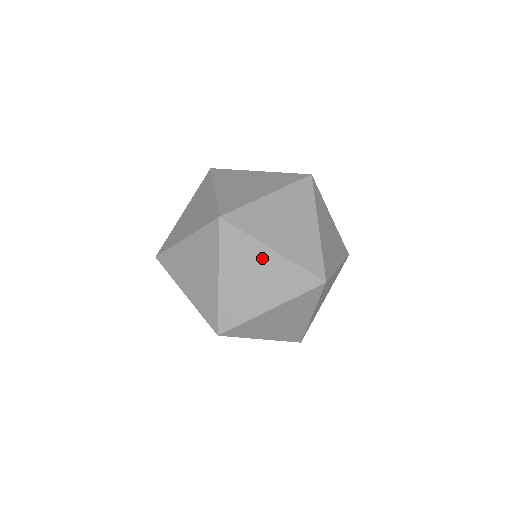
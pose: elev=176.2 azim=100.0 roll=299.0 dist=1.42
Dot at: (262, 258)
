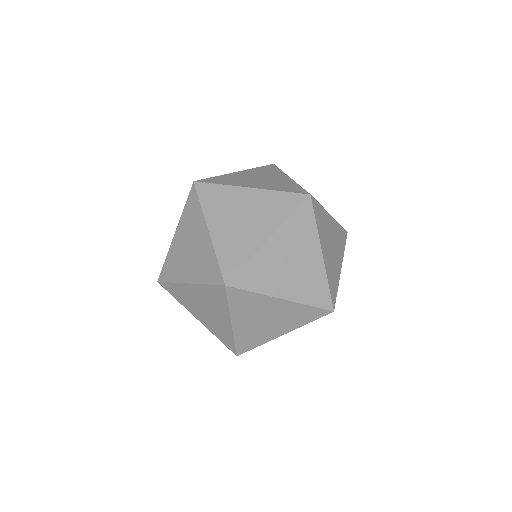
Dot at: (272, 306)
